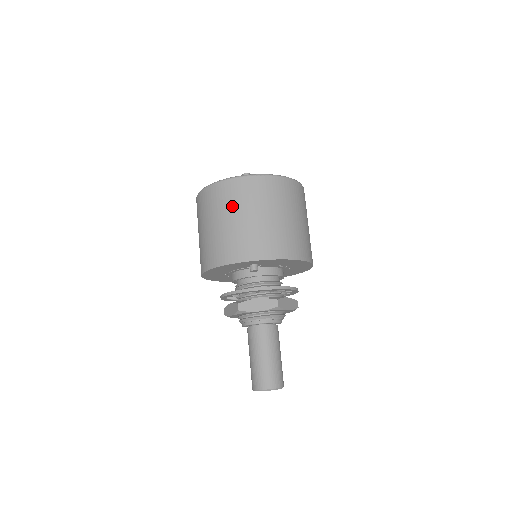
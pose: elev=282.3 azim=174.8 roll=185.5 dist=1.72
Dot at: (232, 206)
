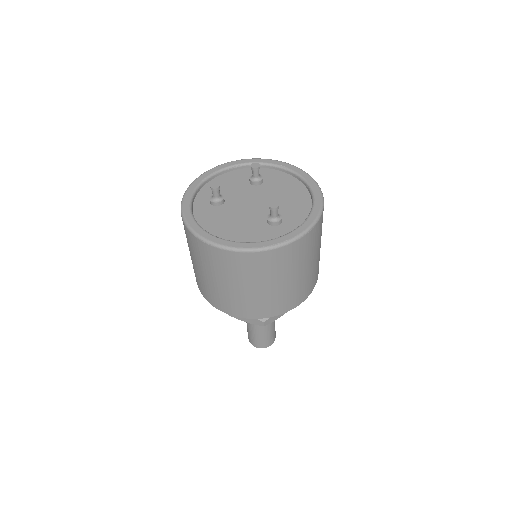
Dot at: (284, 271)
